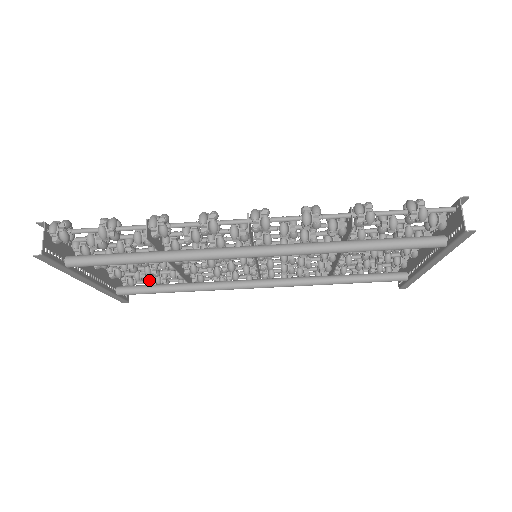
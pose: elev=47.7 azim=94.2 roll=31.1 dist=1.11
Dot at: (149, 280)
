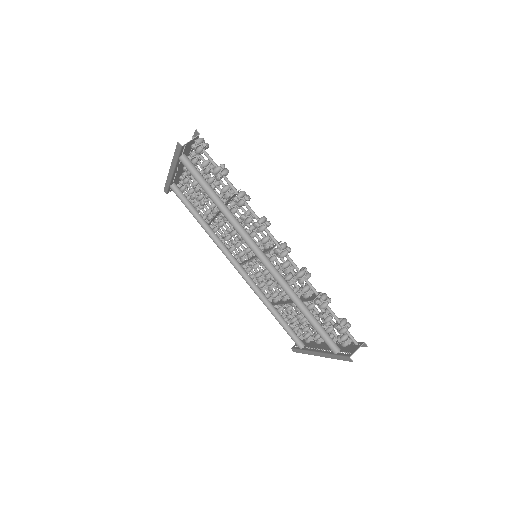
Dot at: occluded
